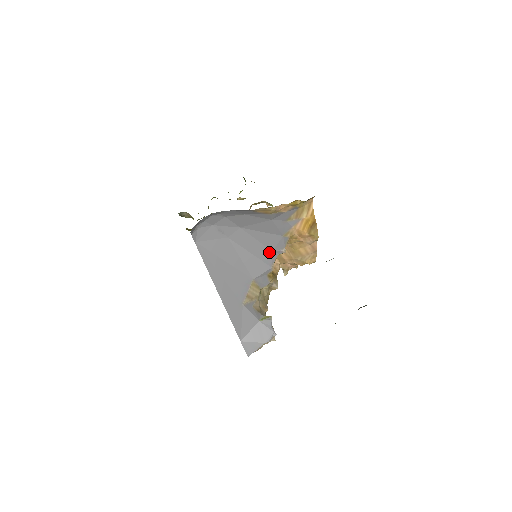
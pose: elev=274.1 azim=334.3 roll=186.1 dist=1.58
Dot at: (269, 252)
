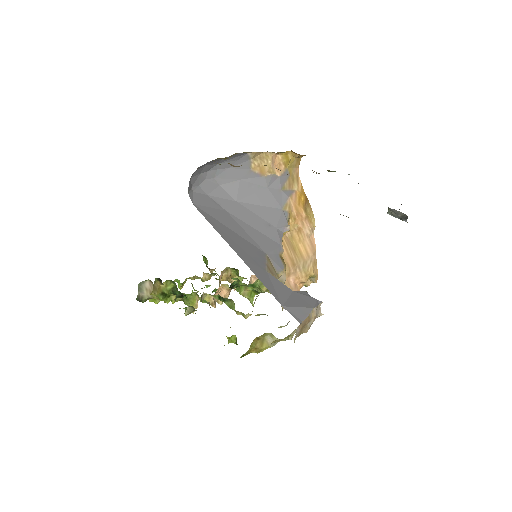
Dot at: (273, 228)
